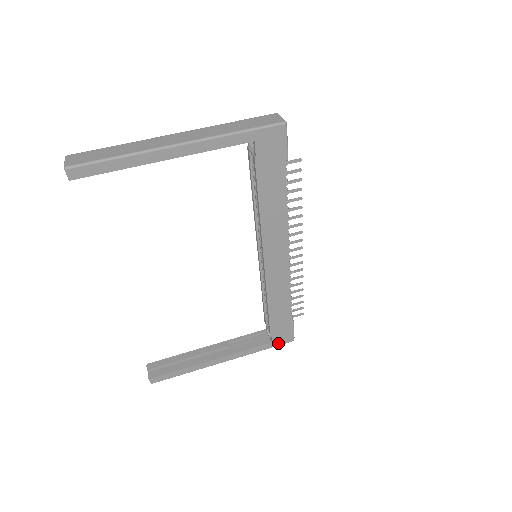
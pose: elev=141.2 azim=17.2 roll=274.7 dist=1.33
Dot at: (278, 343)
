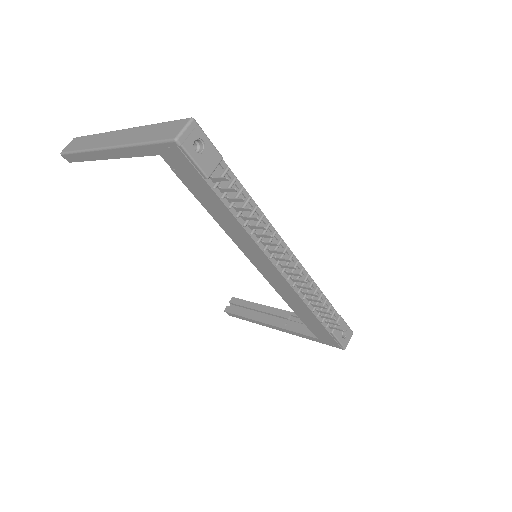
Dot at: (326, 343)
